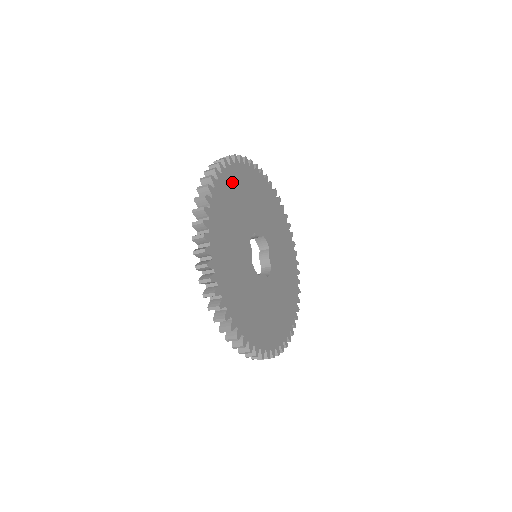
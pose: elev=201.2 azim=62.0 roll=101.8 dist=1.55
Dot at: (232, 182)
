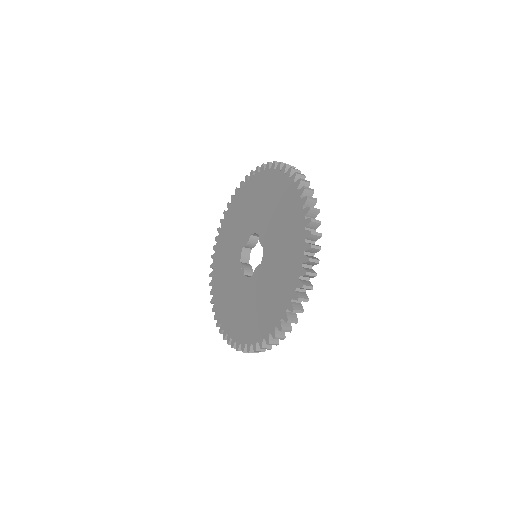
Dot at: occluded
